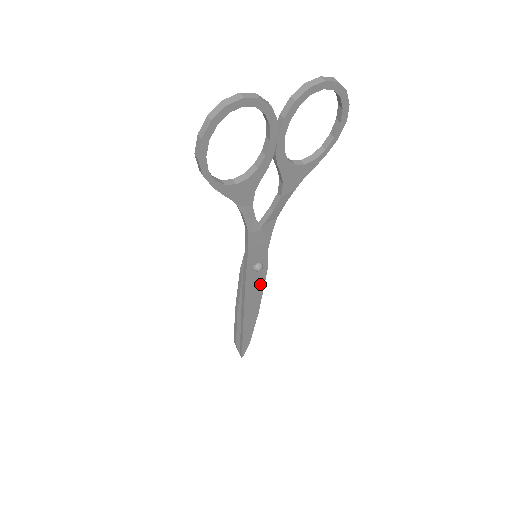
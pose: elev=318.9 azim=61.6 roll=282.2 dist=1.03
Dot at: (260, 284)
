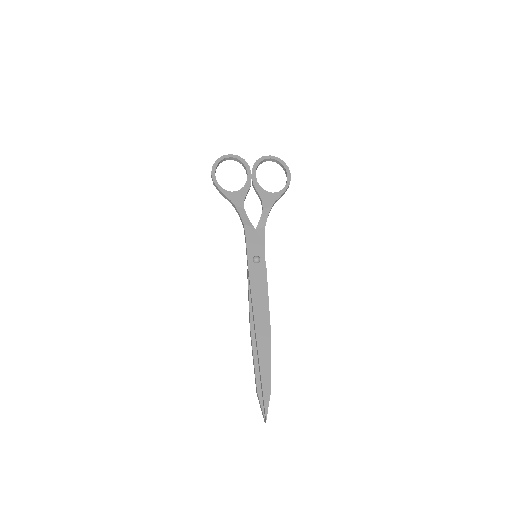
Dot at: (263, 284)
